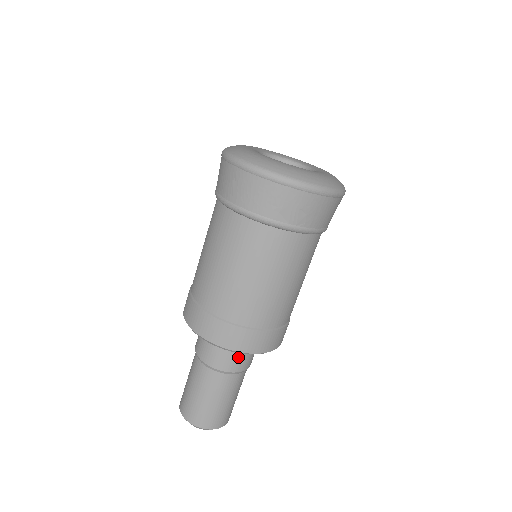
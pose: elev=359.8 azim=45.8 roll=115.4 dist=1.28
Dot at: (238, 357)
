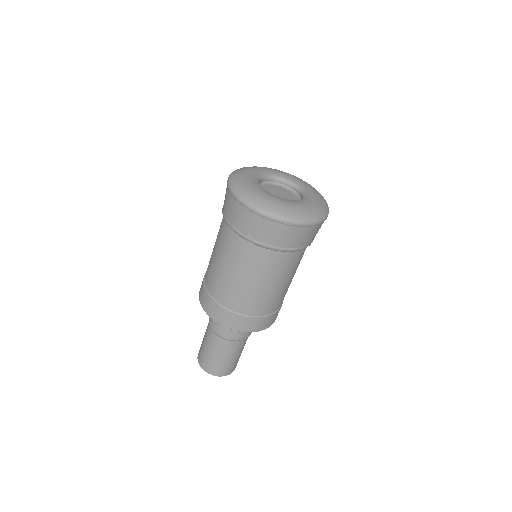
Dot at: (230, 329)
